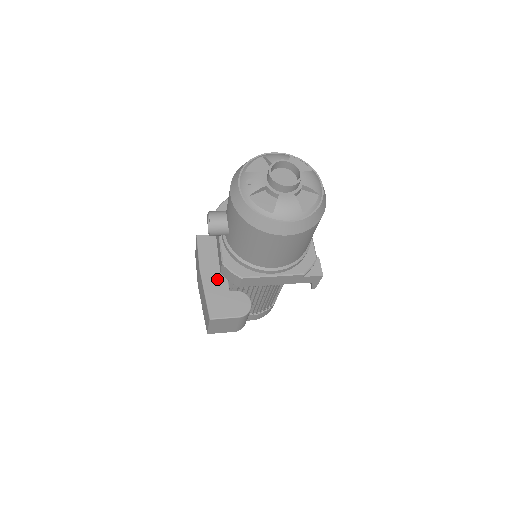
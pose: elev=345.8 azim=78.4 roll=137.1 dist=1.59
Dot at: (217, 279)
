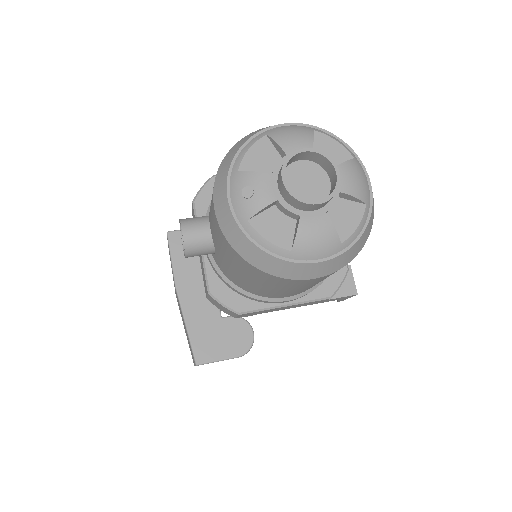
Dot at: (202, 301)
